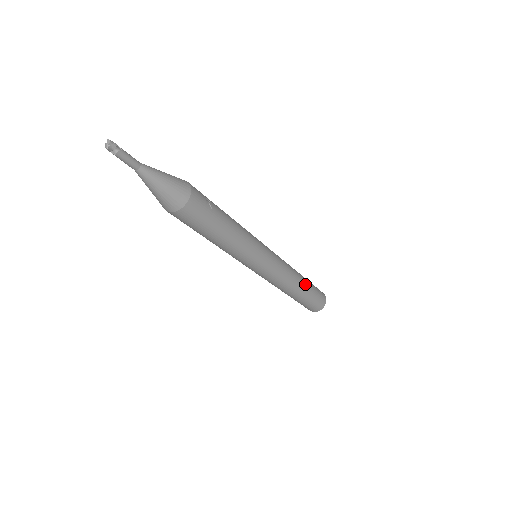
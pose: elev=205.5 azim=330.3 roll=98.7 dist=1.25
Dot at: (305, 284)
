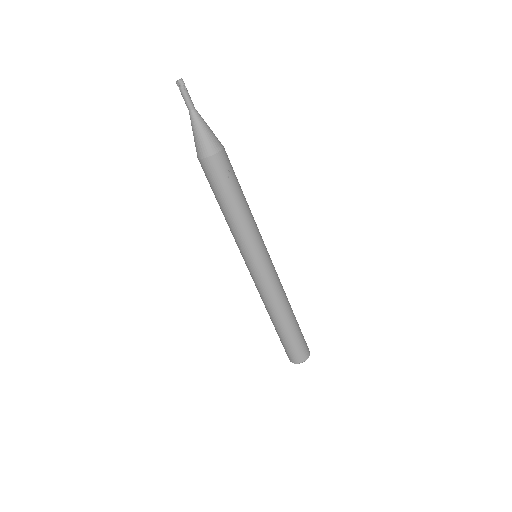
Dot at: (289, 321)
